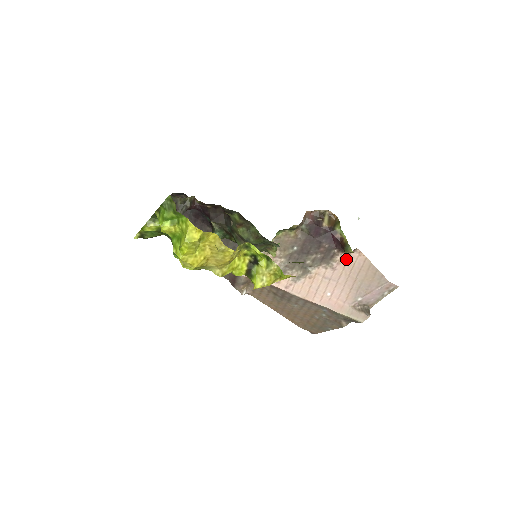
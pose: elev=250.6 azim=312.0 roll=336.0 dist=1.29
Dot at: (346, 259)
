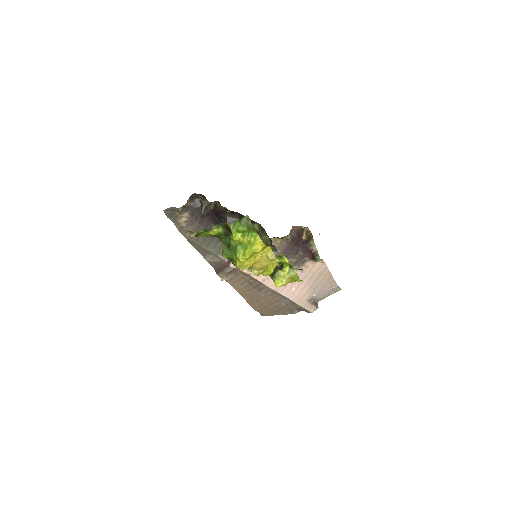
Dot at: (313, 265)
